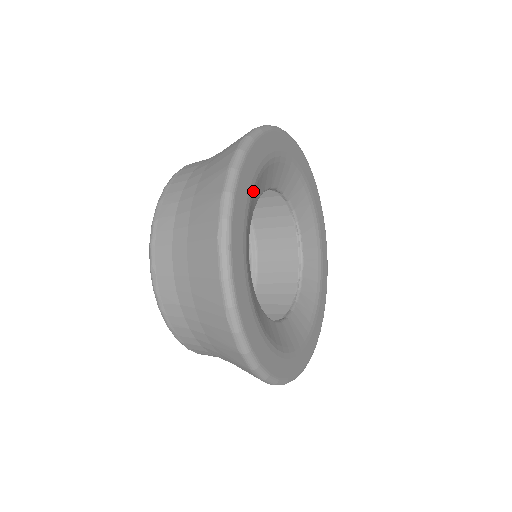
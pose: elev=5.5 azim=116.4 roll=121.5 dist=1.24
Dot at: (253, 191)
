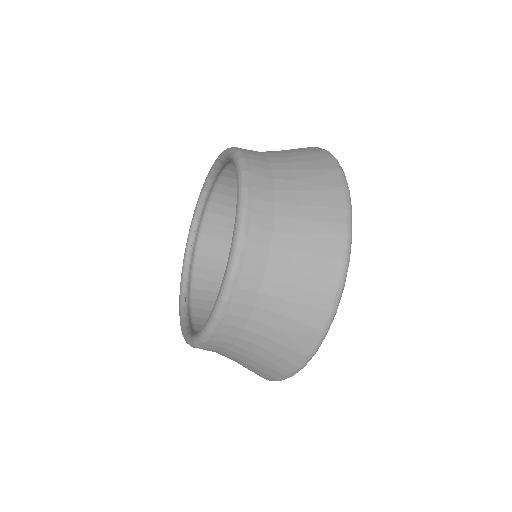
Dot at: occluded
